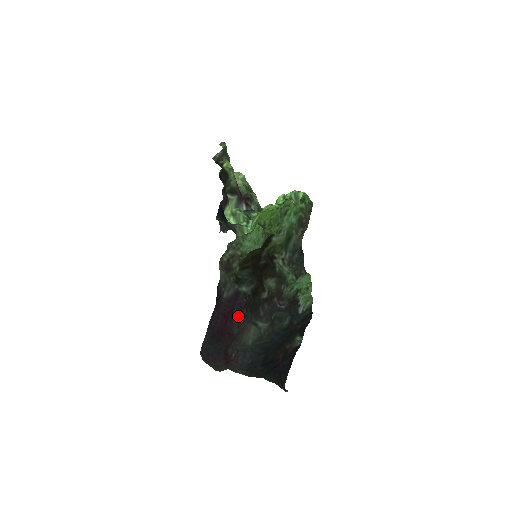
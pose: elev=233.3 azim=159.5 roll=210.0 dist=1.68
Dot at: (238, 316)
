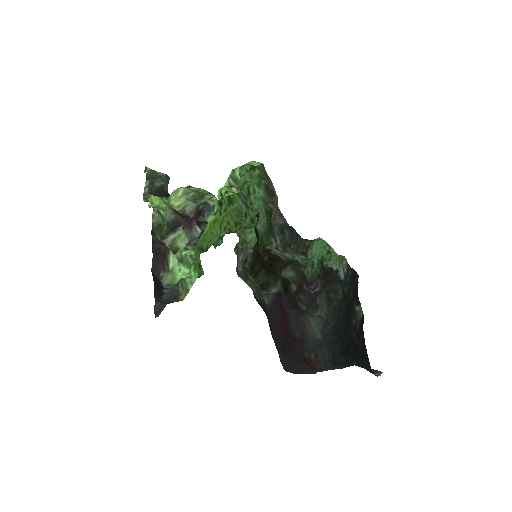
Dot at: (292, 315)
